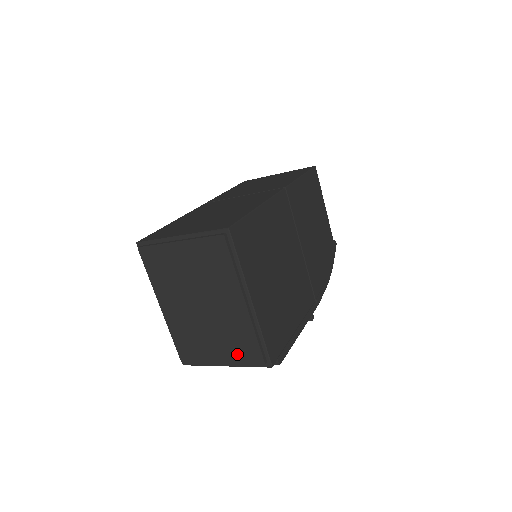
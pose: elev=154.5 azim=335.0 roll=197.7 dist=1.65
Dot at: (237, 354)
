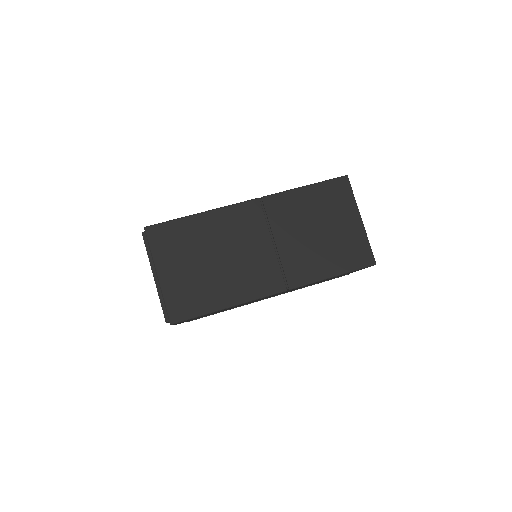
Dot at: occluded
